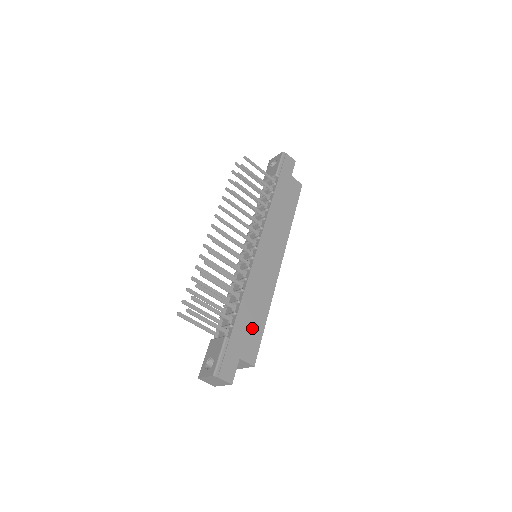
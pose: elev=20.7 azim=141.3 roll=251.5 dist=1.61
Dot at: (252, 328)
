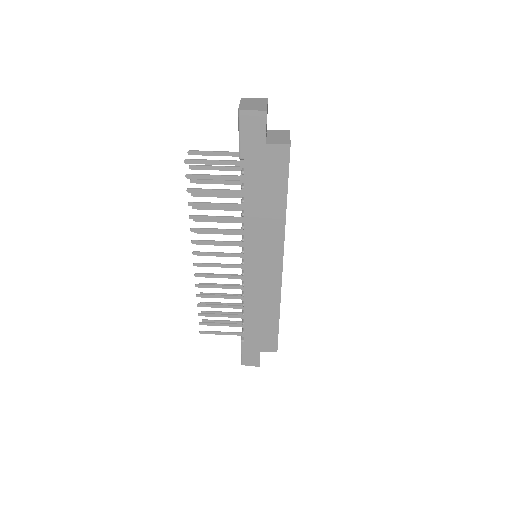
Dot at: (265, 330)
